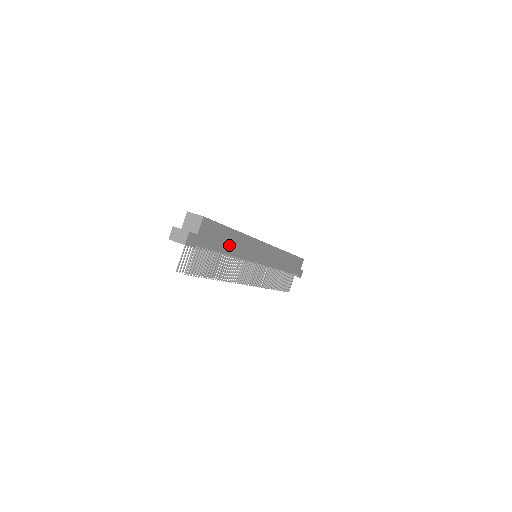
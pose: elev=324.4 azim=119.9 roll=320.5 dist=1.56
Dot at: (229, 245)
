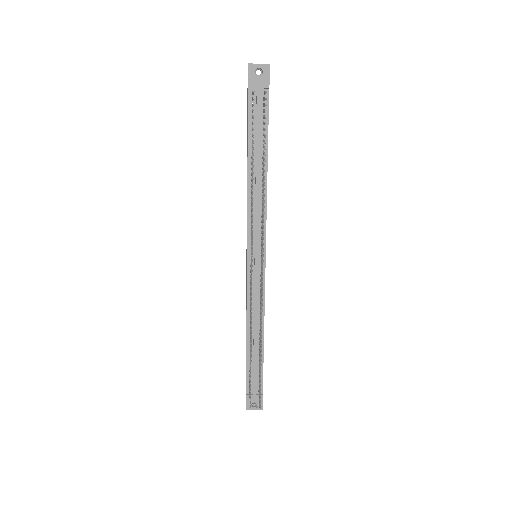
Dot at: occluded
